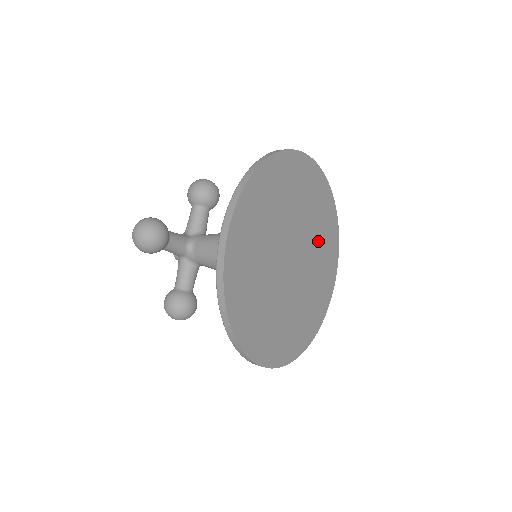
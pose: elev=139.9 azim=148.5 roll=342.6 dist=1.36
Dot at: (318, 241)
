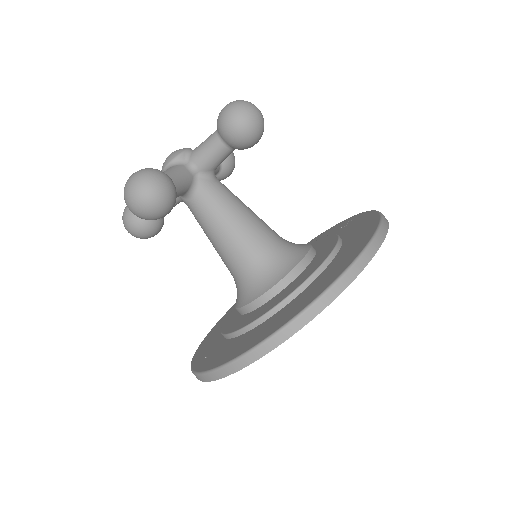
Dot at: occluded
